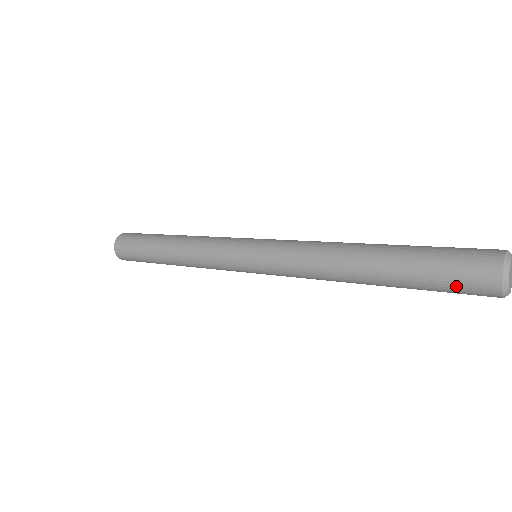
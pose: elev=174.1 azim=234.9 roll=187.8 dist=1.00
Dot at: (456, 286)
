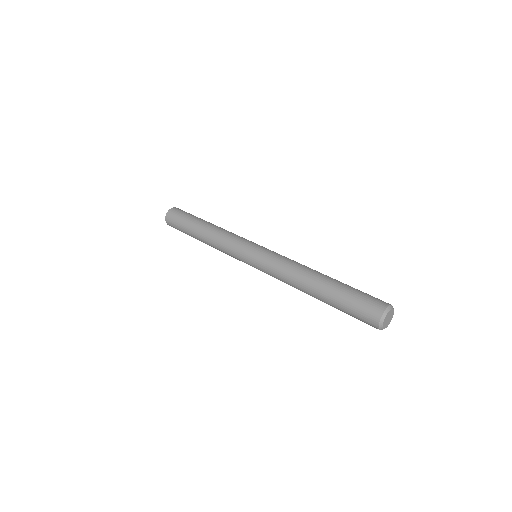
Dot at: (358, 313)
